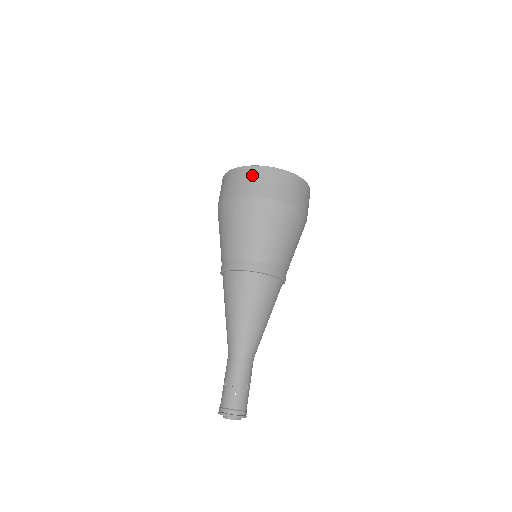
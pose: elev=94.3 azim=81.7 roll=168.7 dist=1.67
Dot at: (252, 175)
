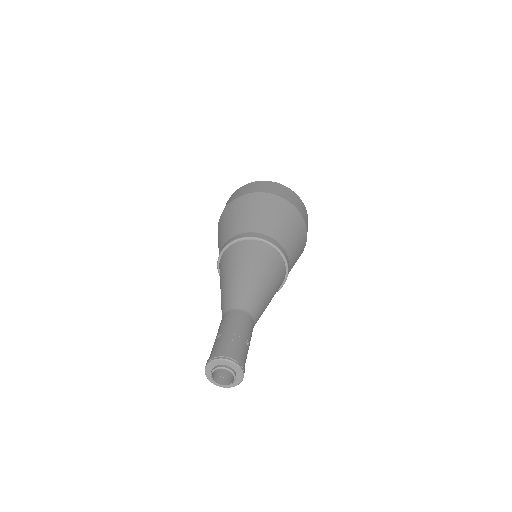
Dot at: (260, 184)
